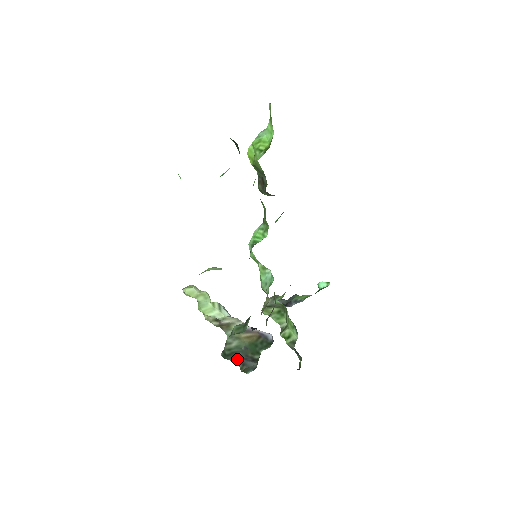
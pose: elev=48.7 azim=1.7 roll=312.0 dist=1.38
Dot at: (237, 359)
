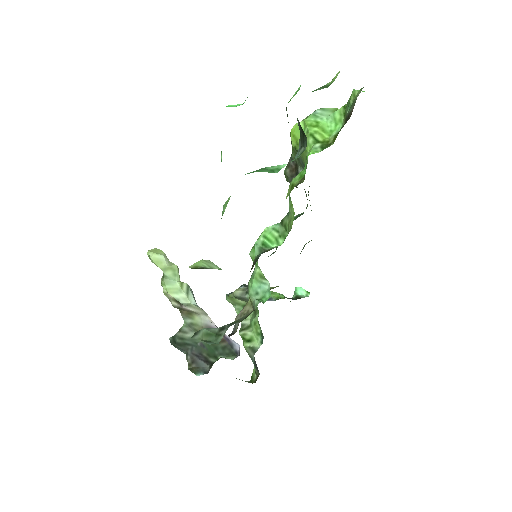
Dot at: (187, 352)
